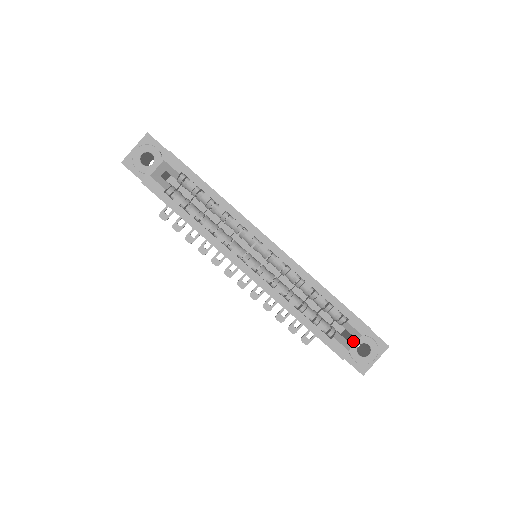
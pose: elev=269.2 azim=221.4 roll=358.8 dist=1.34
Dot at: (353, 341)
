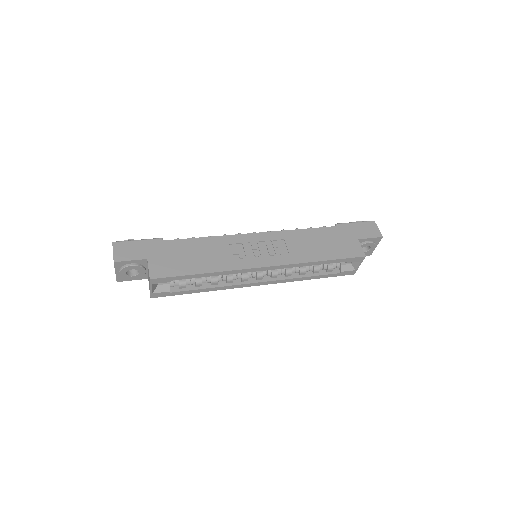
Dot at: (356, 265)
